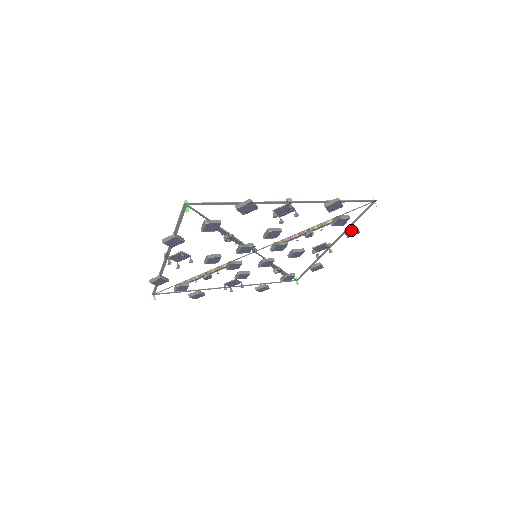
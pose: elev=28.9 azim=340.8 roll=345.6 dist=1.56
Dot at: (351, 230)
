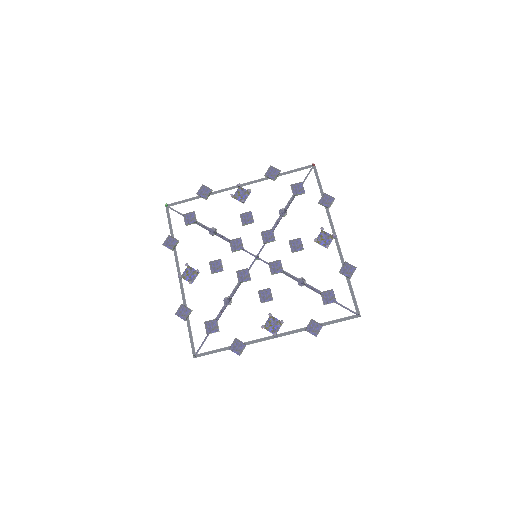
Dot at: occluded
